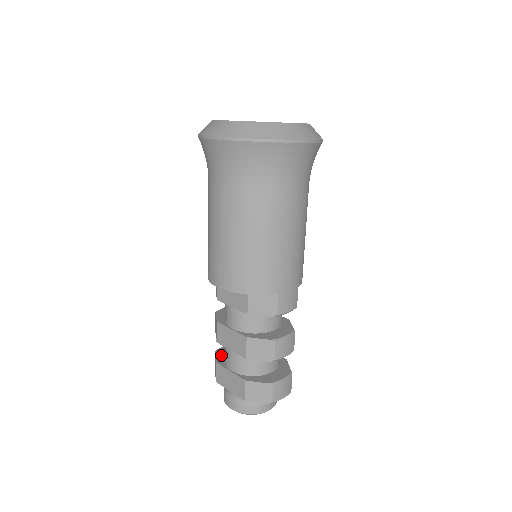
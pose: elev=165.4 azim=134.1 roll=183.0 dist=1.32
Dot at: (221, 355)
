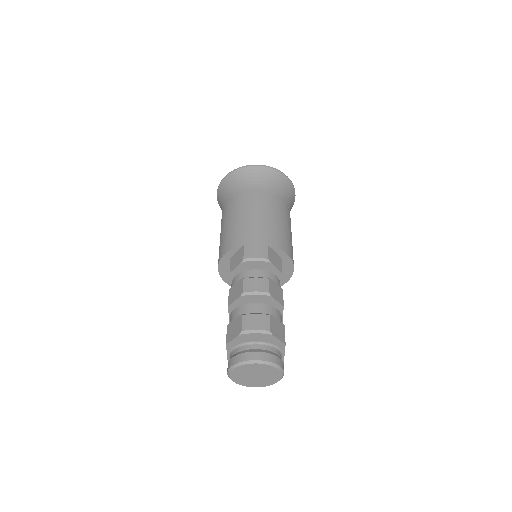
Dot at: occluded
